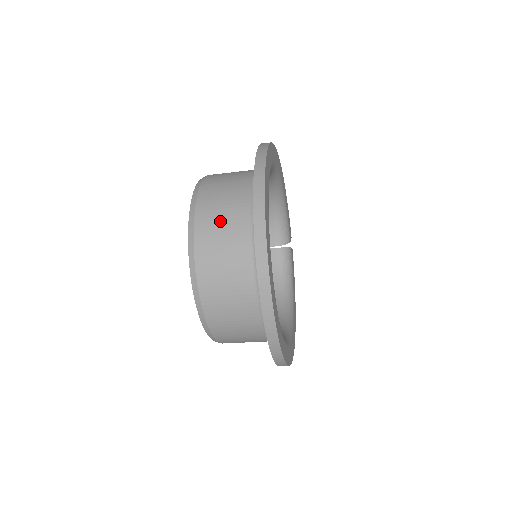
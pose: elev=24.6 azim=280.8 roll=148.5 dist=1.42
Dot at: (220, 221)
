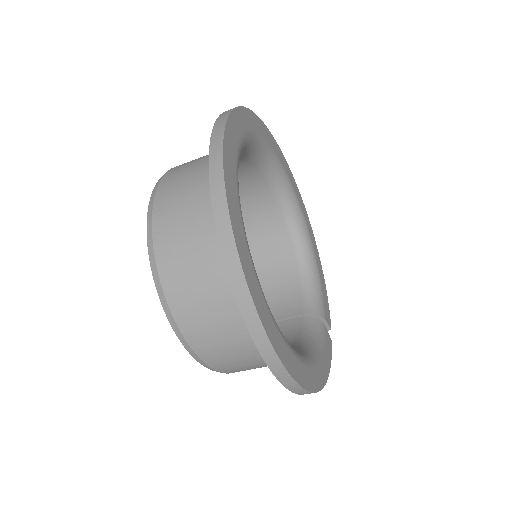
Dot at: occluded
